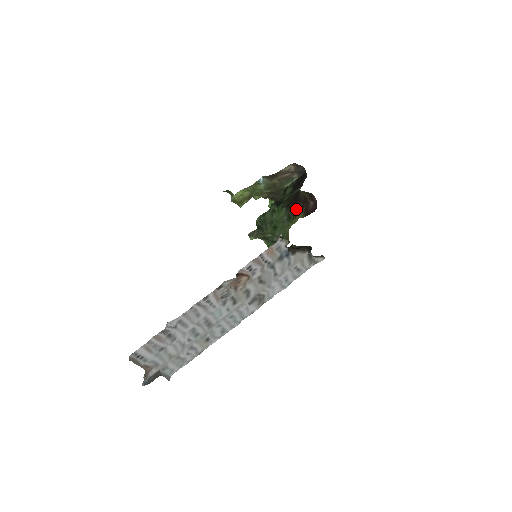
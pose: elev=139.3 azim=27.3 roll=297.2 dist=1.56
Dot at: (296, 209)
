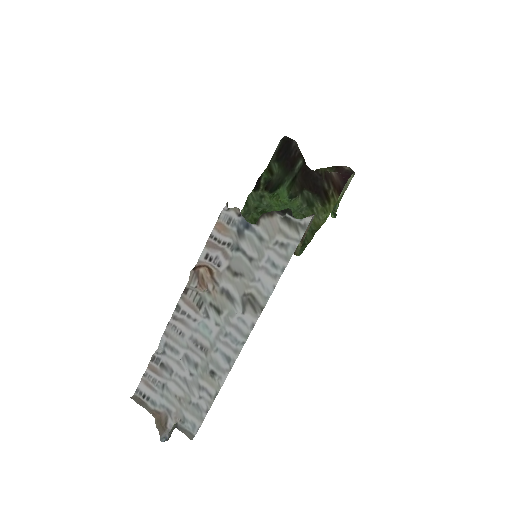
Dot at: (320, 191)
